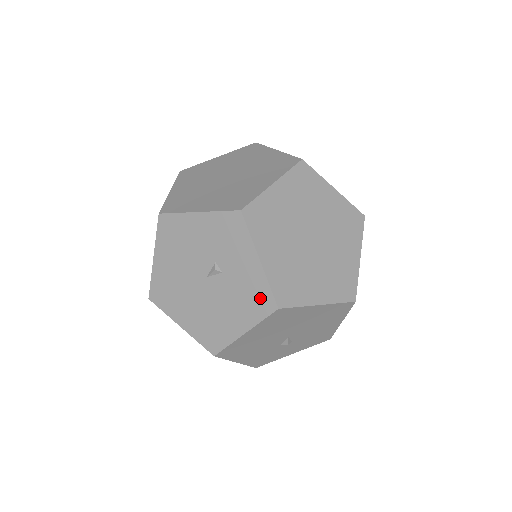
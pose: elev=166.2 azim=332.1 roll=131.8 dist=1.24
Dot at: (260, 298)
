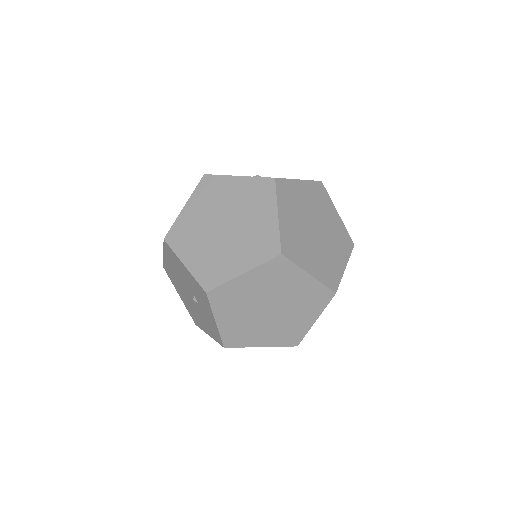
Dot at: (216, 334)
